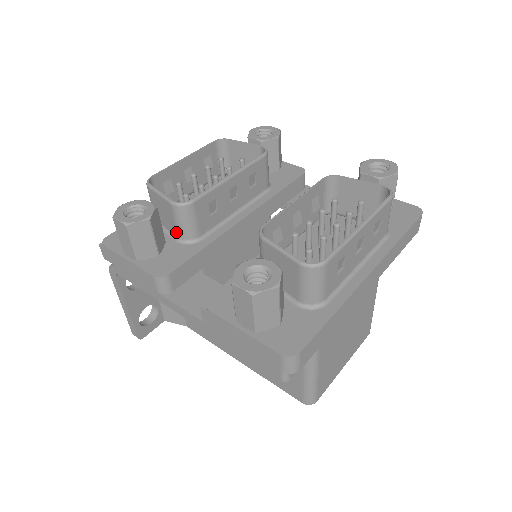
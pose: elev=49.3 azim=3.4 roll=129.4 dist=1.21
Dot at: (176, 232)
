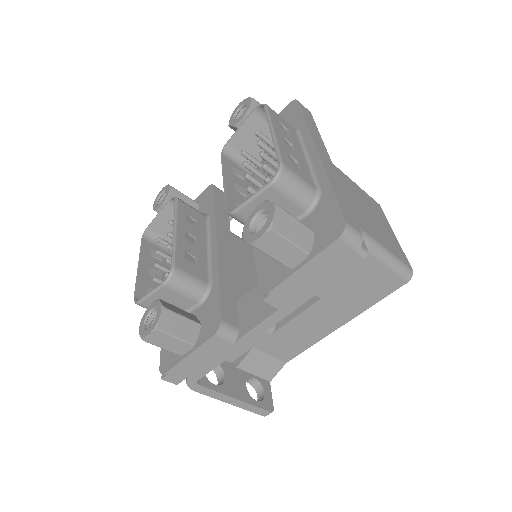
Dot at: (192, 301)
